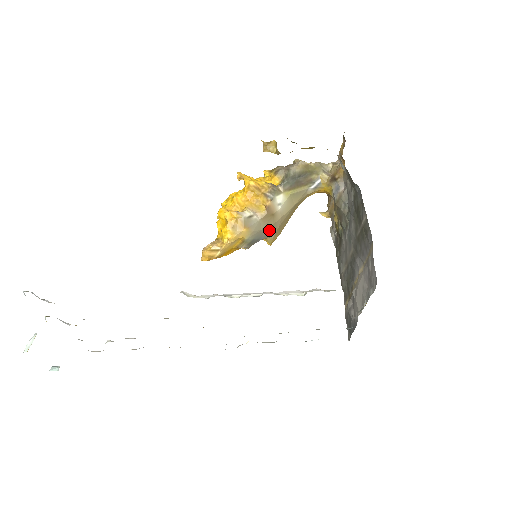
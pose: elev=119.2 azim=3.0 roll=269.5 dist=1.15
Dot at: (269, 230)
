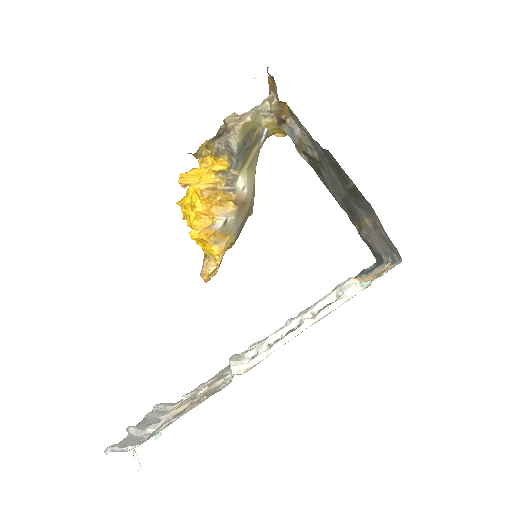
Dot at: (247, 213)
